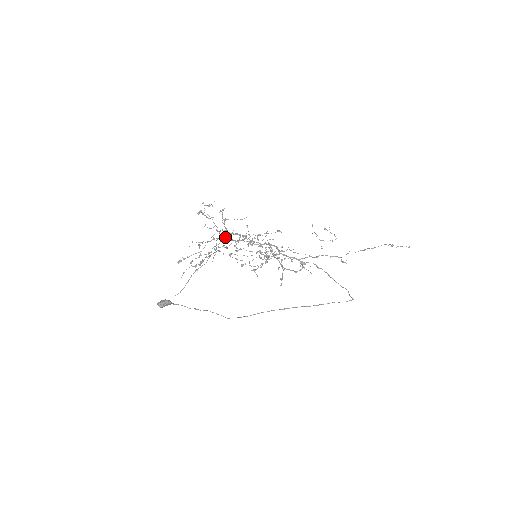
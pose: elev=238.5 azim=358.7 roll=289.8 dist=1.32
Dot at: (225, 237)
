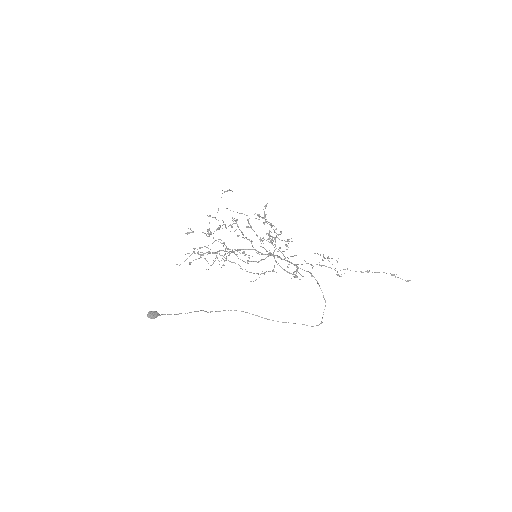
Dot at: occluded
